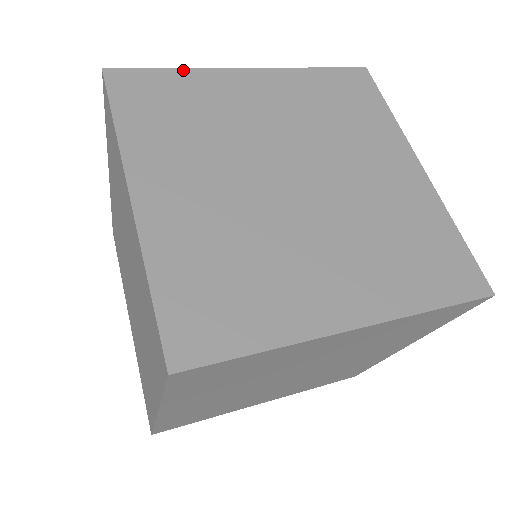
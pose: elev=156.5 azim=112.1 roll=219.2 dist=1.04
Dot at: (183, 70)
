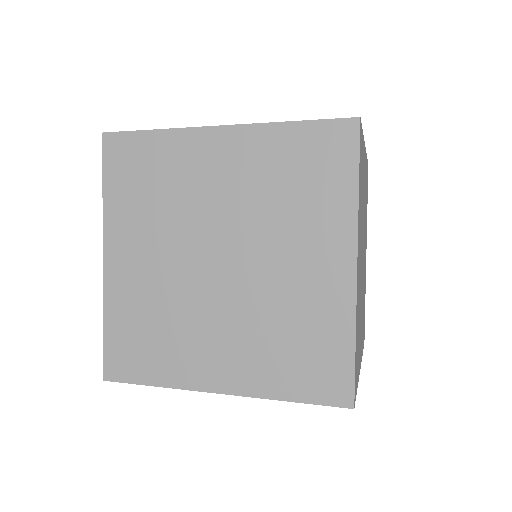
Dot at: occluded
